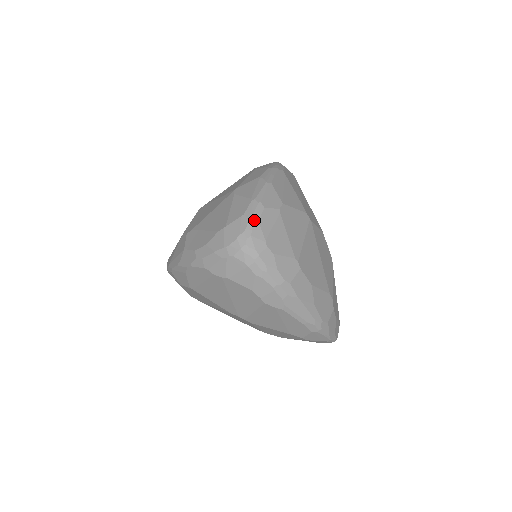
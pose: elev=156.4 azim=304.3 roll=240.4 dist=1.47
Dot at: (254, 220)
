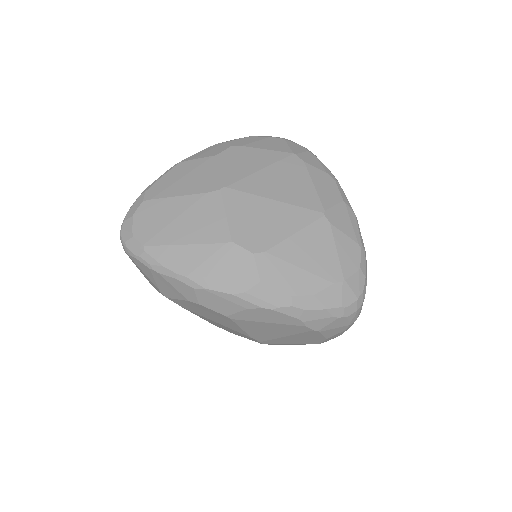
Dot at: occluded
